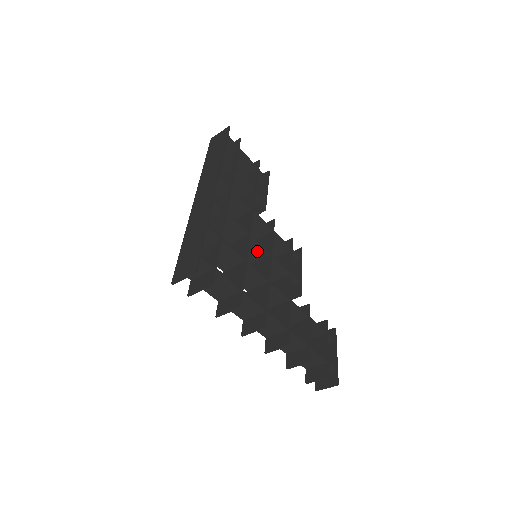
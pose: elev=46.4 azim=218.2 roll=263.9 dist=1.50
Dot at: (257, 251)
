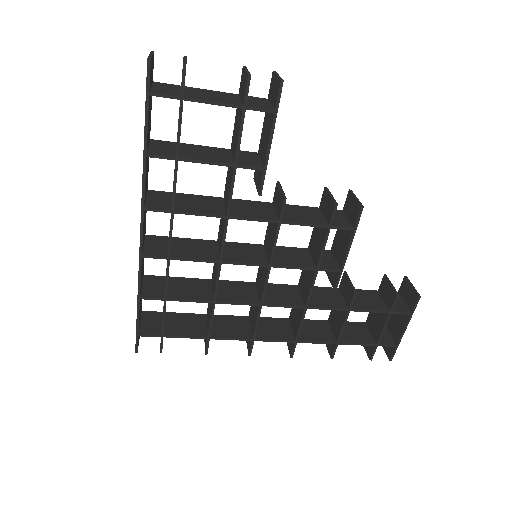
Dot at: (250, 259)
